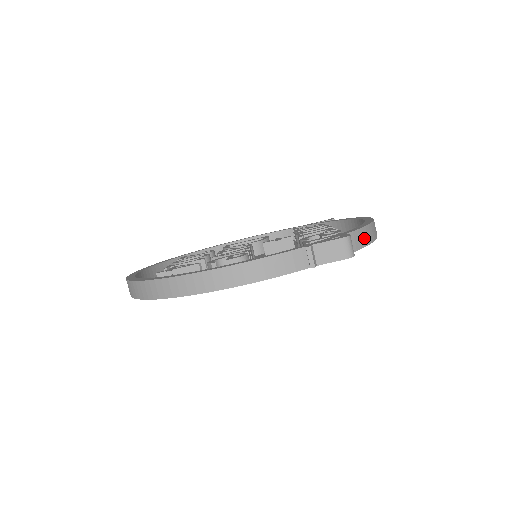
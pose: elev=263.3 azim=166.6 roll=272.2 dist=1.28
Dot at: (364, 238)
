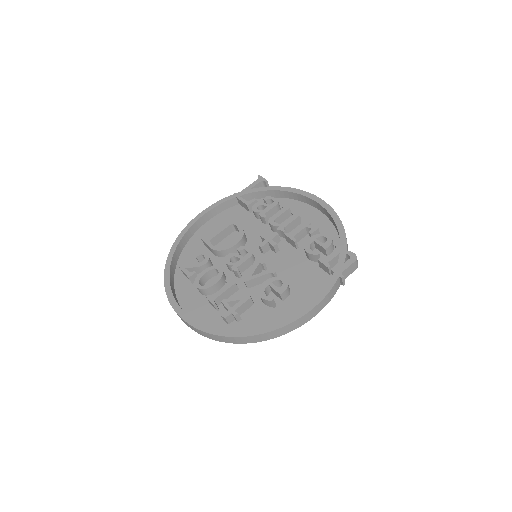
Dot at: occluded
